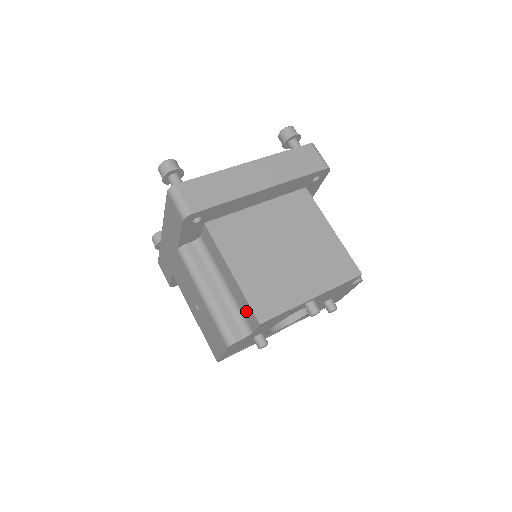
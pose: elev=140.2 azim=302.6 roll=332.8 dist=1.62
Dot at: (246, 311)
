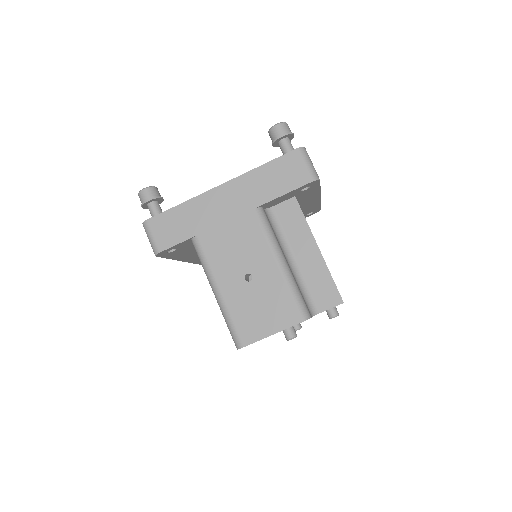
Dot at: (322, 290)
